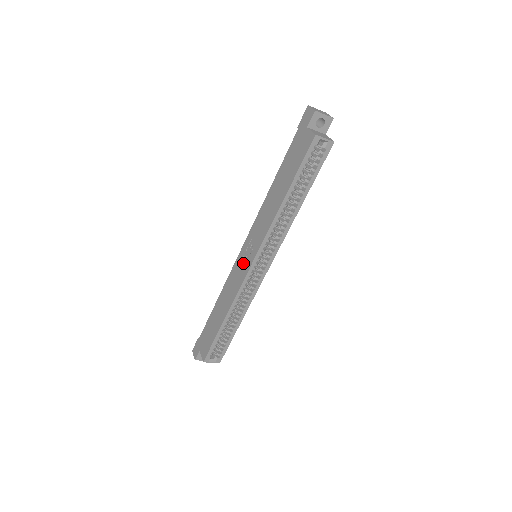
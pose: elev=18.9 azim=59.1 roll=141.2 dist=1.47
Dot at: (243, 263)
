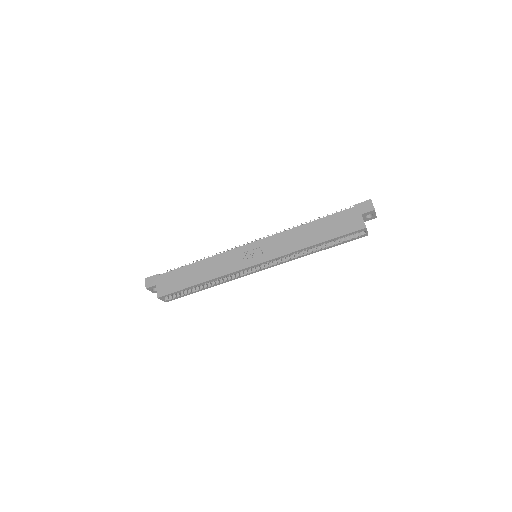
Dot at: (246, 257)
